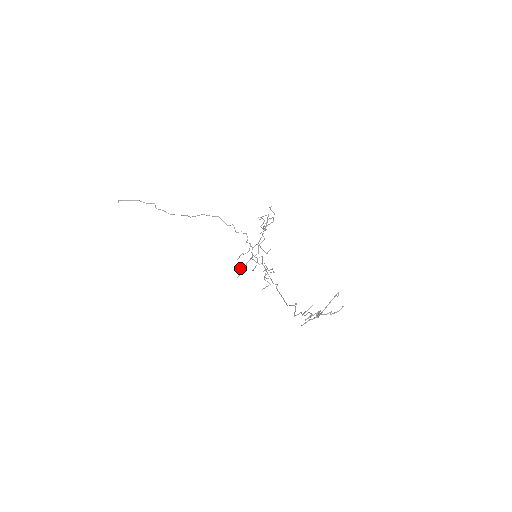
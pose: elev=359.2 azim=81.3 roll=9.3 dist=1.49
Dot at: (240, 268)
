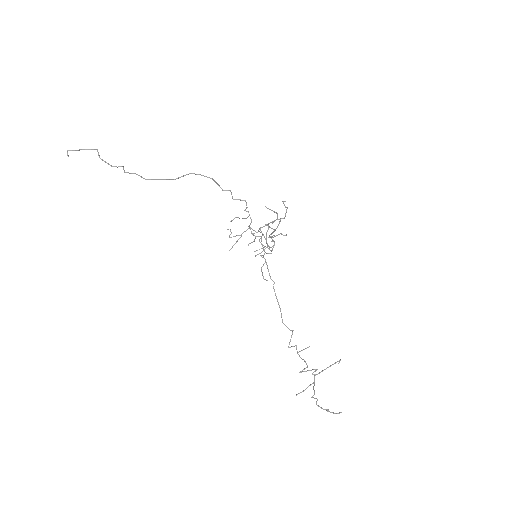
Dot at: occluded
